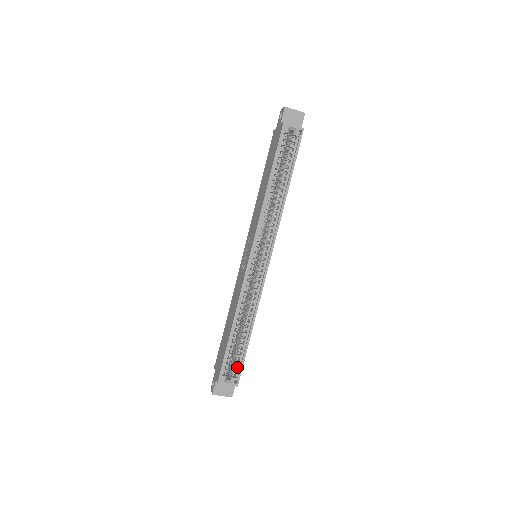
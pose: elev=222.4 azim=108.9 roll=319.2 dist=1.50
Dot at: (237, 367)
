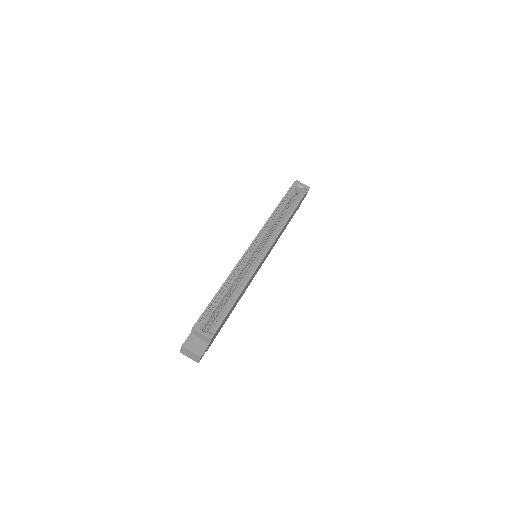
Dot at: (216, 323)
